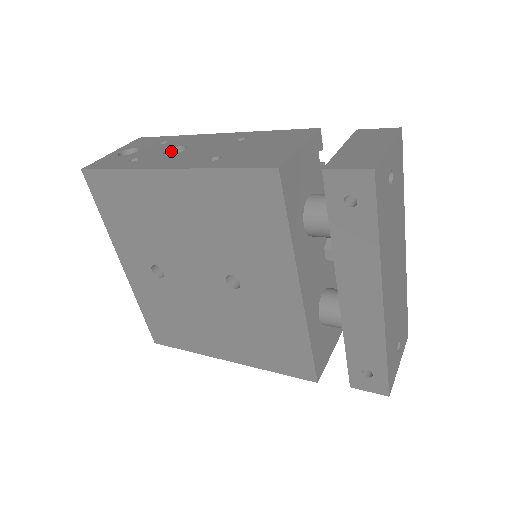
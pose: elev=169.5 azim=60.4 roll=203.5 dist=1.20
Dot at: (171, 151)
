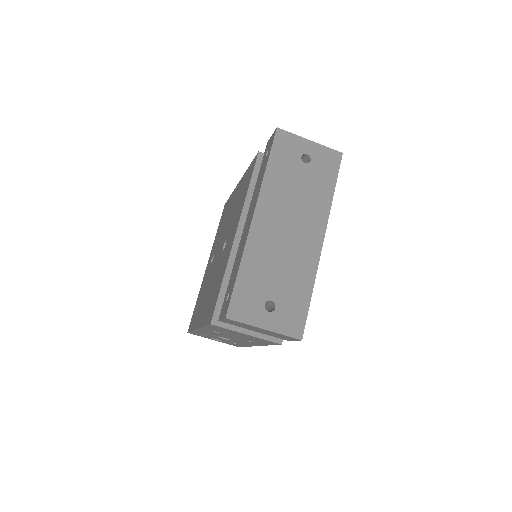
Dot at: occluded
